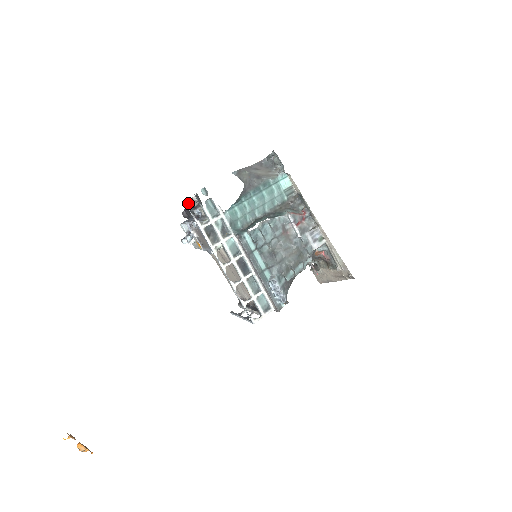
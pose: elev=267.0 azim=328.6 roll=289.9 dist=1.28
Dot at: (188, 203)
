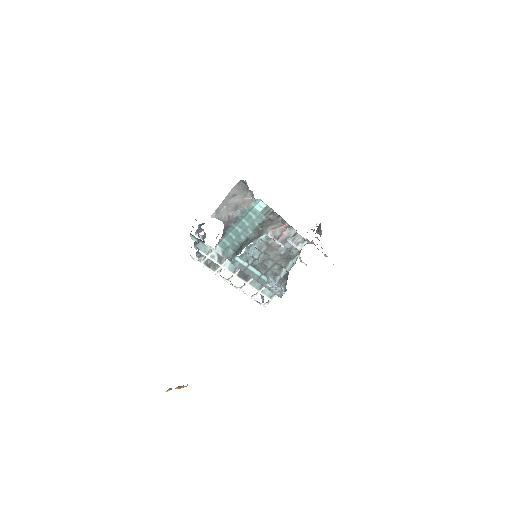
Dot at: (190, 234)
